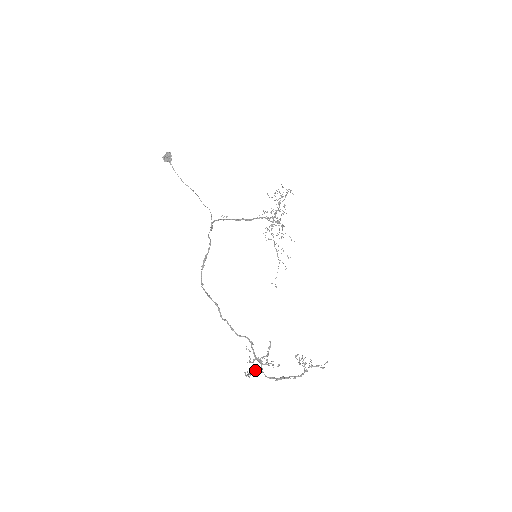
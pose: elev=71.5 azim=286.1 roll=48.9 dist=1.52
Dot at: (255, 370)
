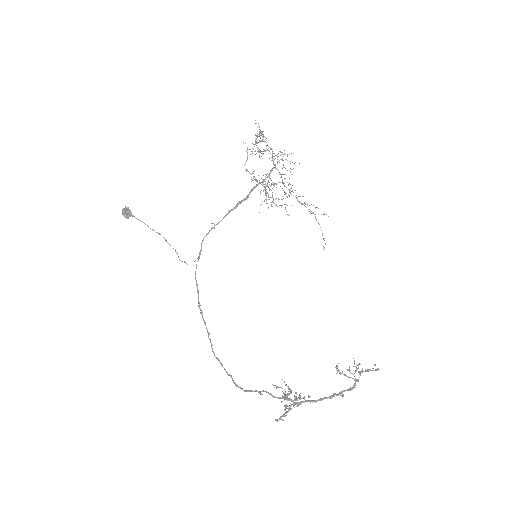
Dot at: (288, 408)
